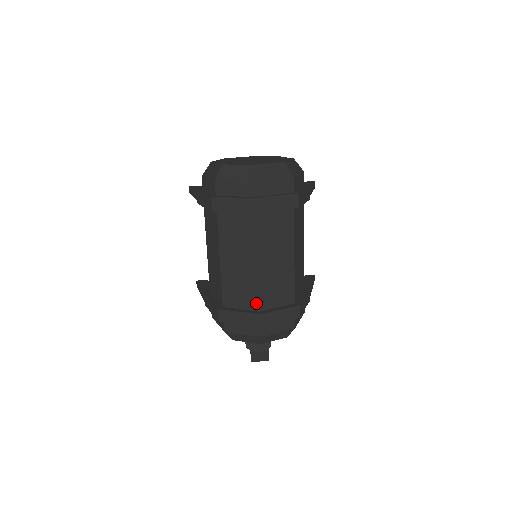
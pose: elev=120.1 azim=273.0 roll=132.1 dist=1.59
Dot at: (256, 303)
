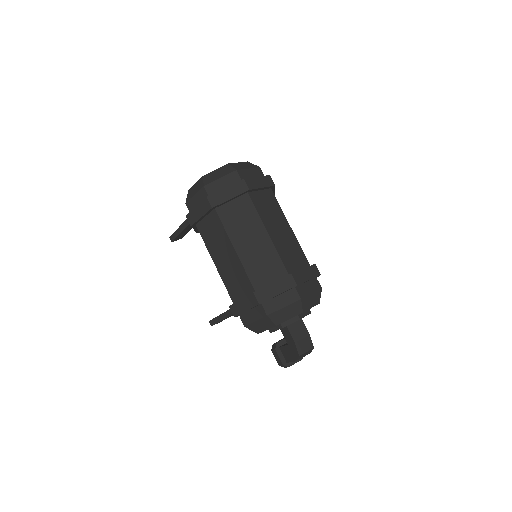
Dot at: (282, 269)
